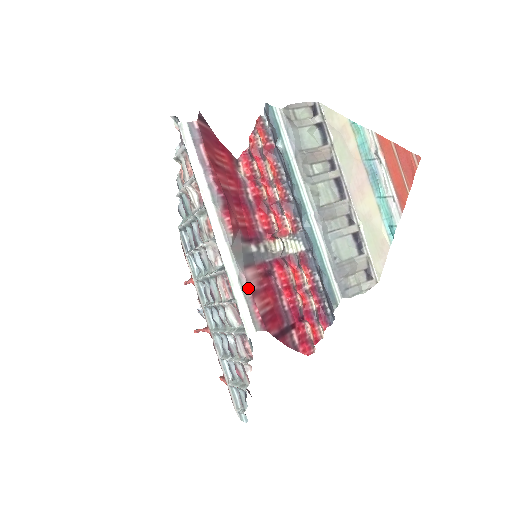
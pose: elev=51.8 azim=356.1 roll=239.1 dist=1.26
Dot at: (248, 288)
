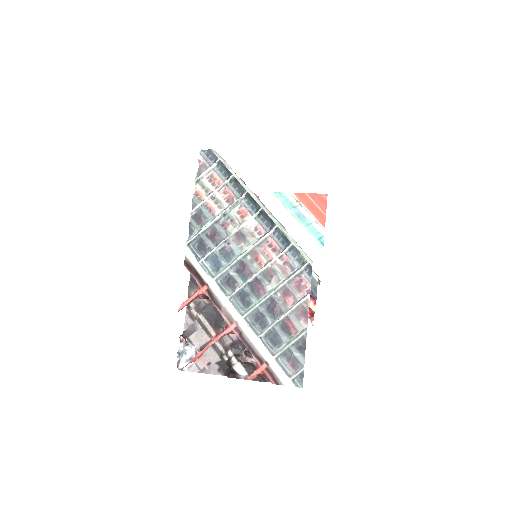
Dot at: occluded
